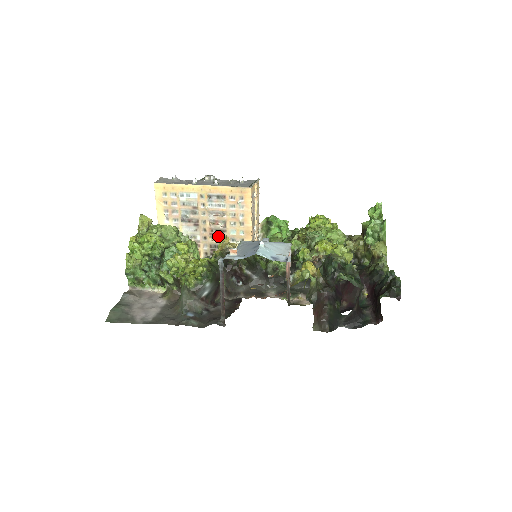
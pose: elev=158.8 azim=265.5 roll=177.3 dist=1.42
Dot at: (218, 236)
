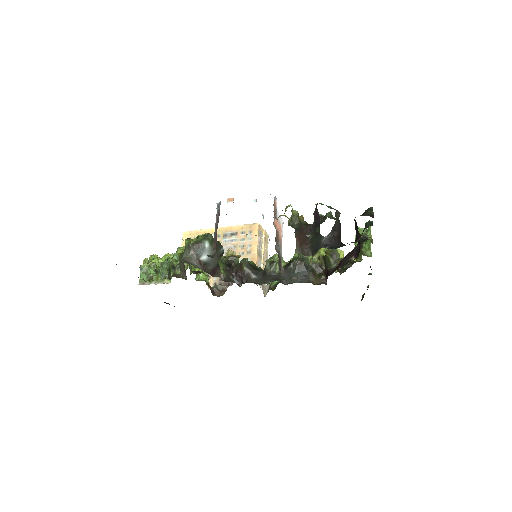
Dot at: occluded
